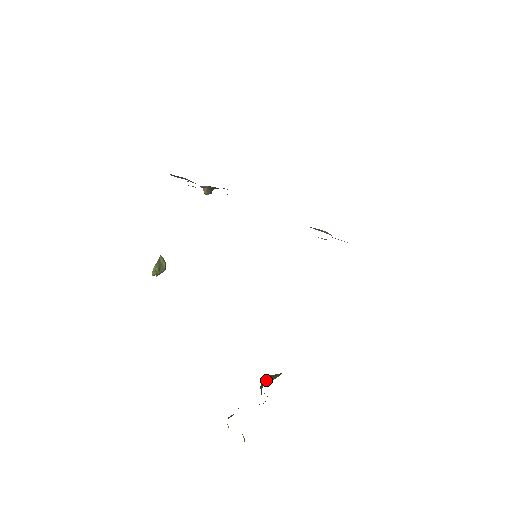
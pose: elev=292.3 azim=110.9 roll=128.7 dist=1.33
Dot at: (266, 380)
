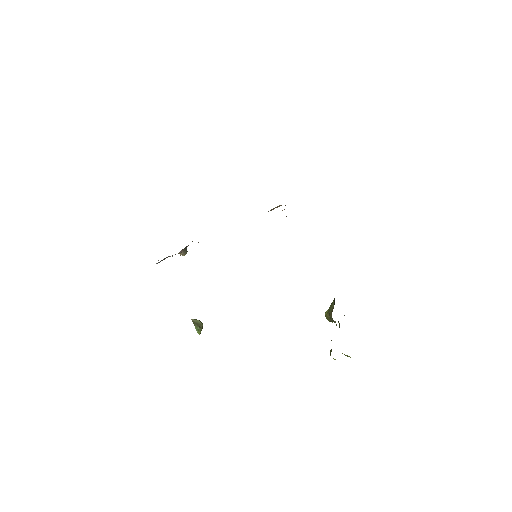
Dot at: (330, 313)
